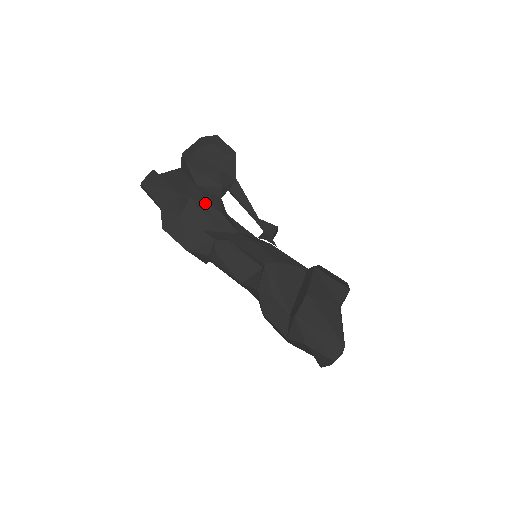
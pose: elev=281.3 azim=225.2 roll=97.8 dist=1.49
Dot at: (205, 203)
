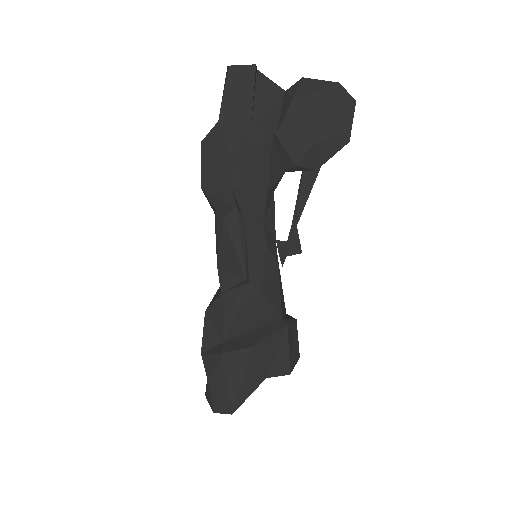
Dot at: (263, 166)
